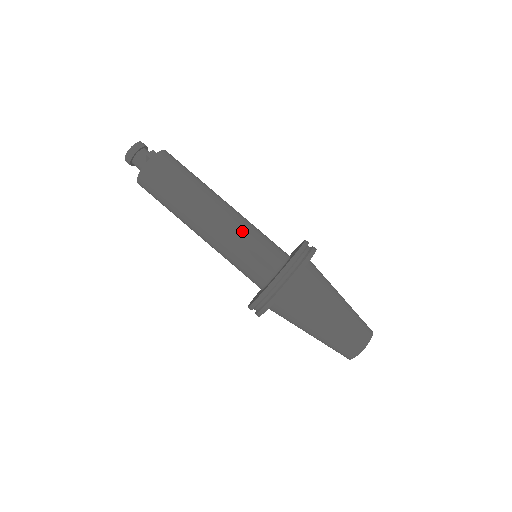
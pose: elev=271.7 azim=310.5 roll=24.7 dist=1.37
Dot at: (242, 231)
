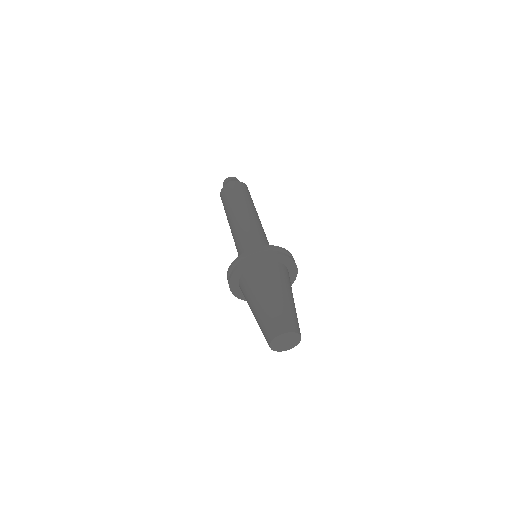
Dot at: occluded
